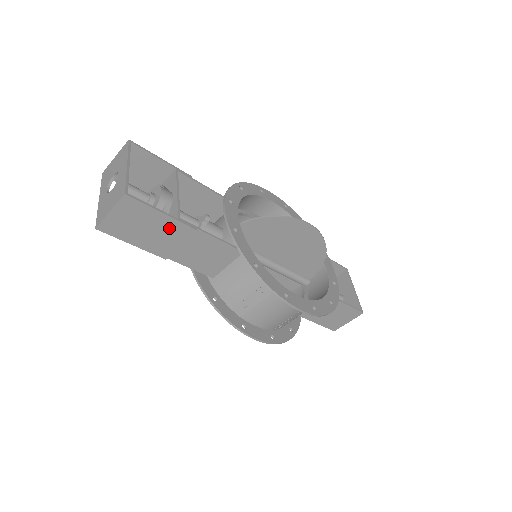
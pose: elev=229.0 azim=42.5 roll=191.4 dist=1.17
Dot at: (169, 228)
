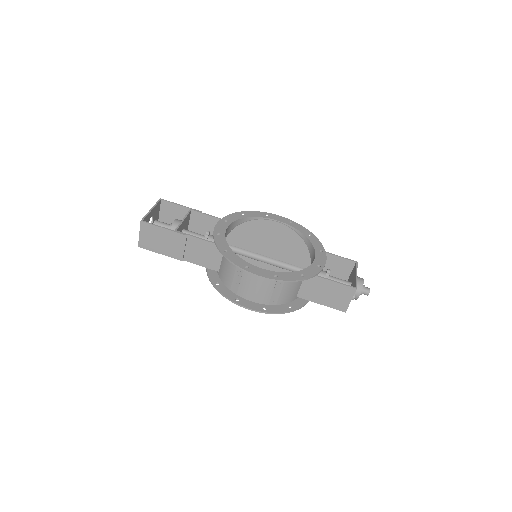
Dot at: (172, 238)
